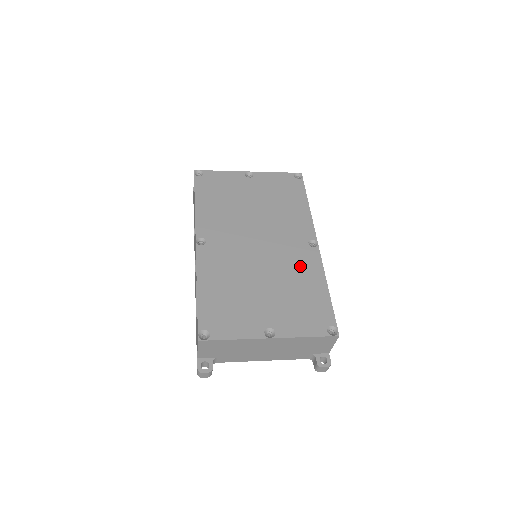
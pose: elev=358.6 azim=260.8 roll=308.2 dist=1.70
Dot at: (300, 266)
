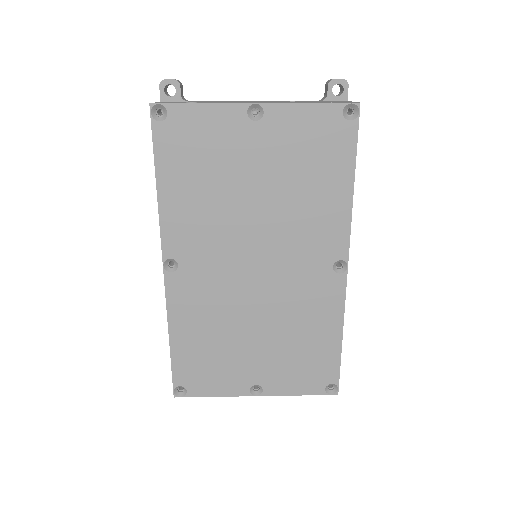
Dot at: (311, 305)
